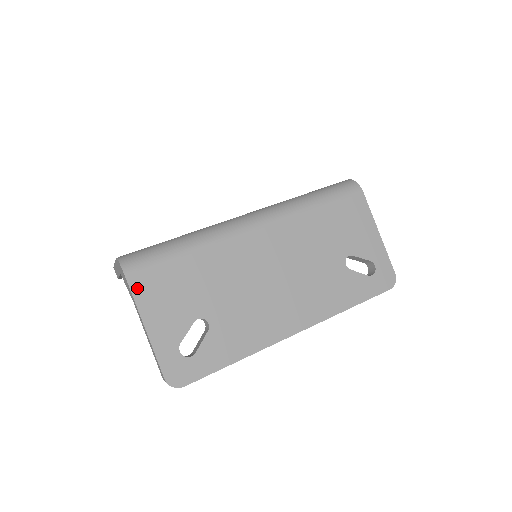
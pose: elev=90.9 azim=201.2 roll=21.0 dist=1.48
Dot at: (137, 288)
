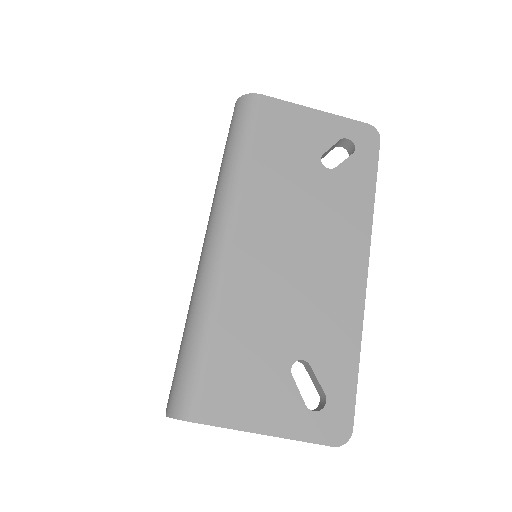
Dot at: (217, 417)
